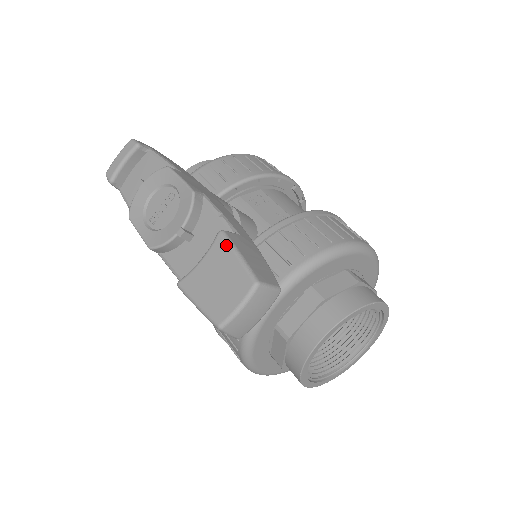
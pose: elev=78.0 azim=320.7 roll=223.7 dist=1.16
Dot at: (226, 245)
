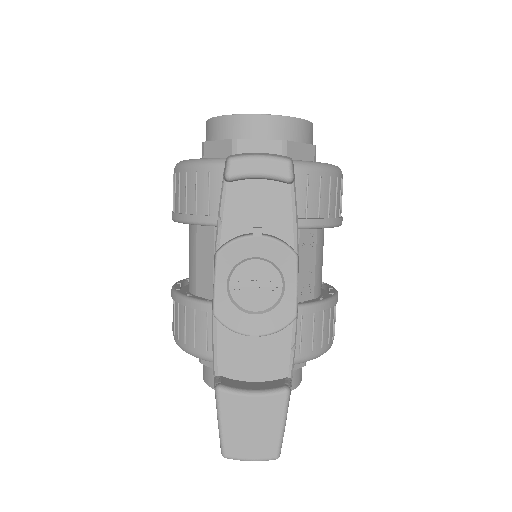
Dot at: (282, 409)
